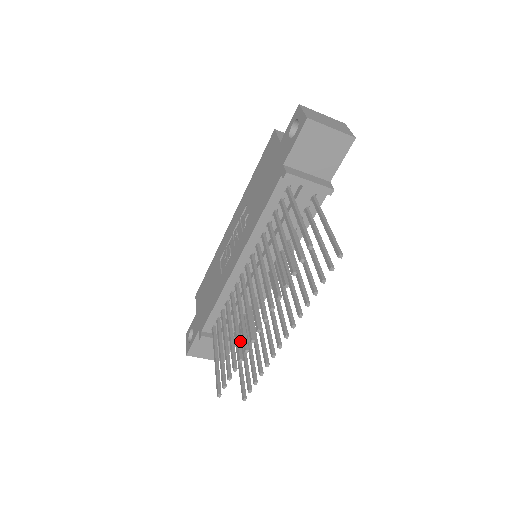
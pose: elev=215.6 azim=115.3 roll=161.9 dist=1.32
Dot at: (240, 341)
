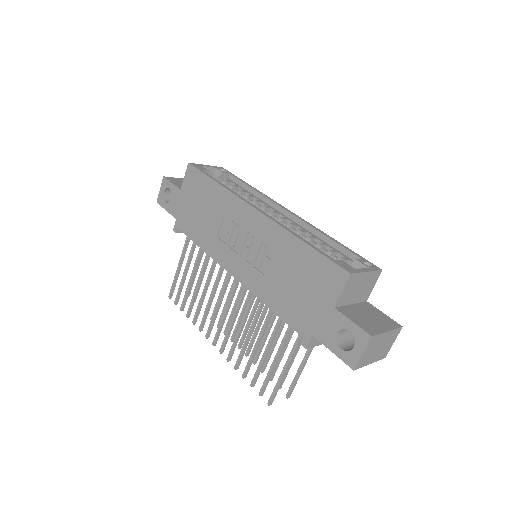
Dot at: occluded
